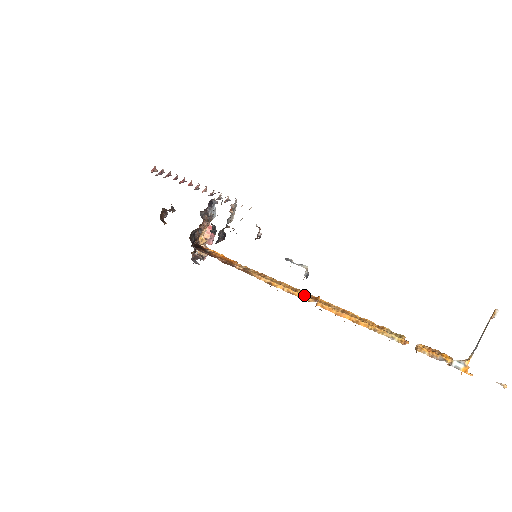
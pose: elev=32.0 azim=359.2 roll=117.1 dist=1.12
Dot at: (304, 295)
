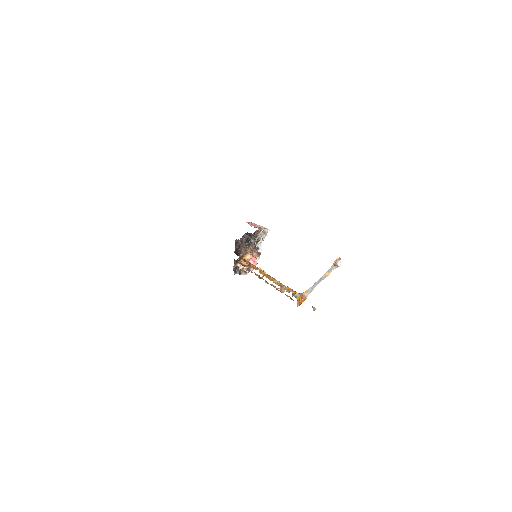
Dot at: (257, 267)
